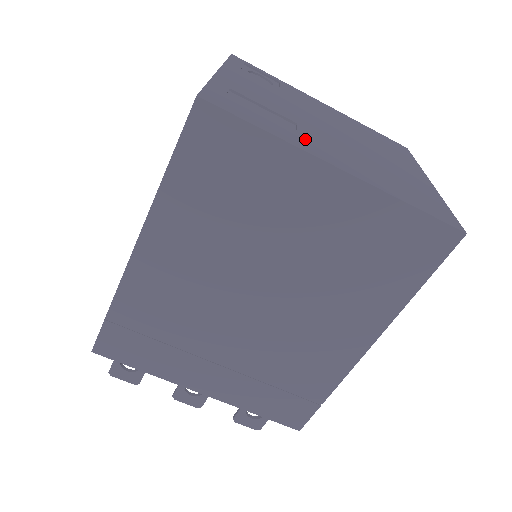
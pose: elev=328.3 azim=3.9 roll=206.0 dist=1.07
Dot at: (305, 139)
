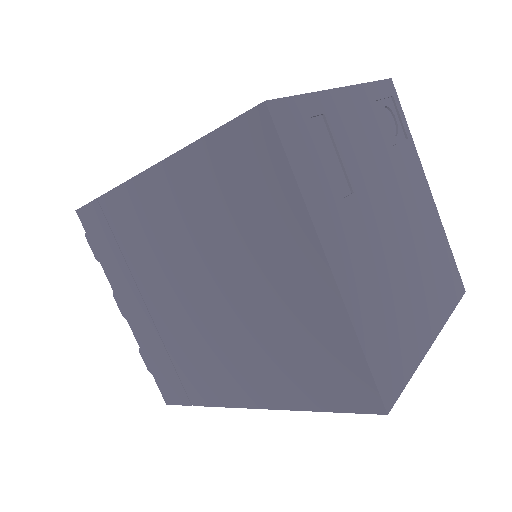
Dot at: (335, 213)
